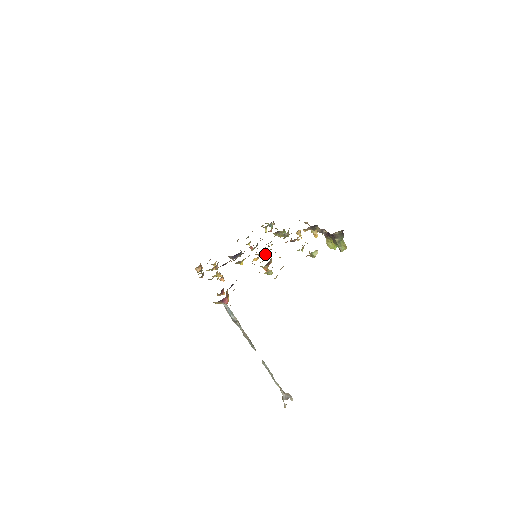
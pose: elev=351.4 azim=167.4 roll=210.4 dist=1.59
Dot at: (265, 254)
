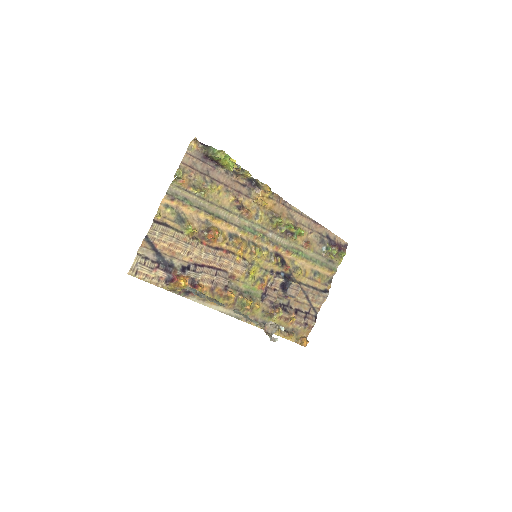
Dot at: (232, 237)
